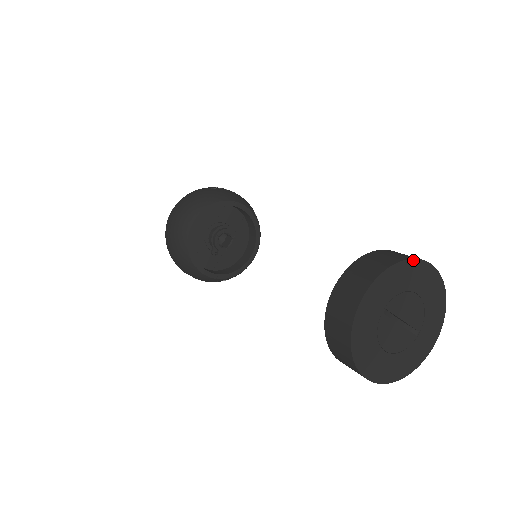
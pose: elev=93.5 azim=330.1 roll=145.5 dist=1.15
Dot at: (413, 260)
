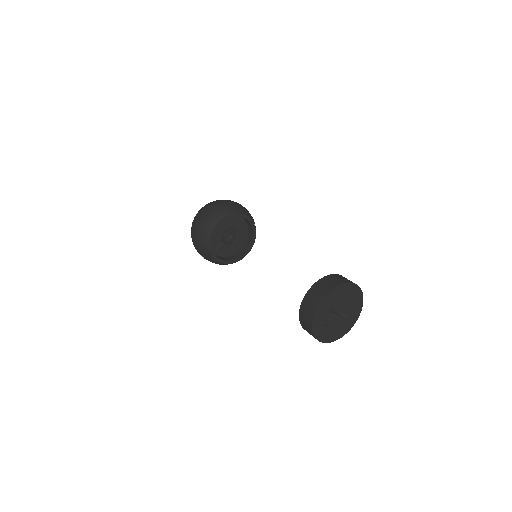
Dot at: (345, 284)
